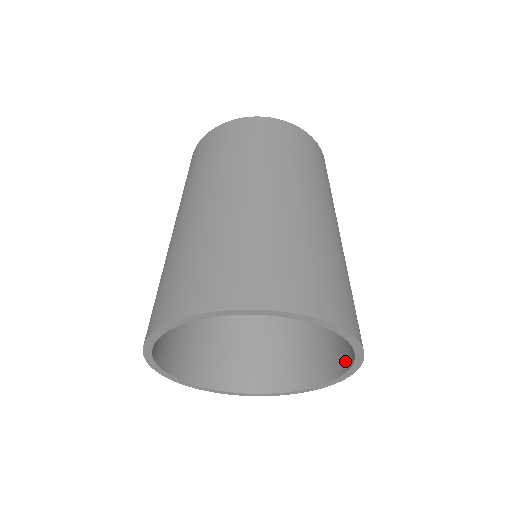
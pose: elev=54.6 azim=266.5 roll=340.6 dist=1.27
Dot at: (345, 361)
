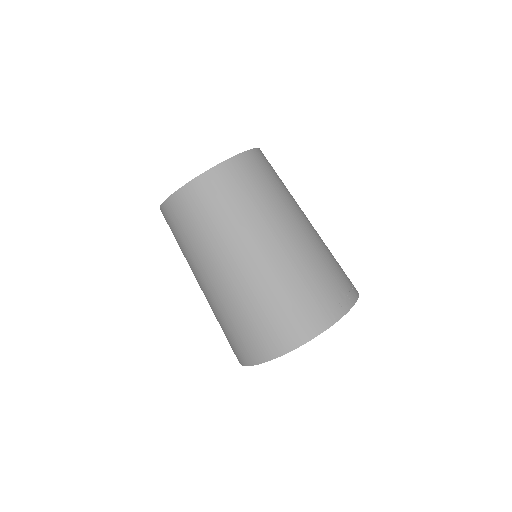
Dot at: occluded
